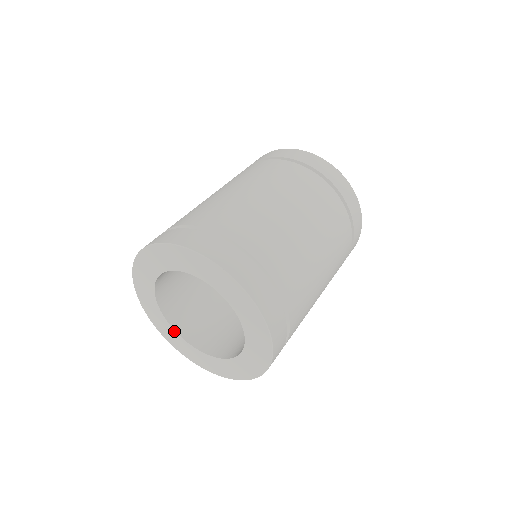
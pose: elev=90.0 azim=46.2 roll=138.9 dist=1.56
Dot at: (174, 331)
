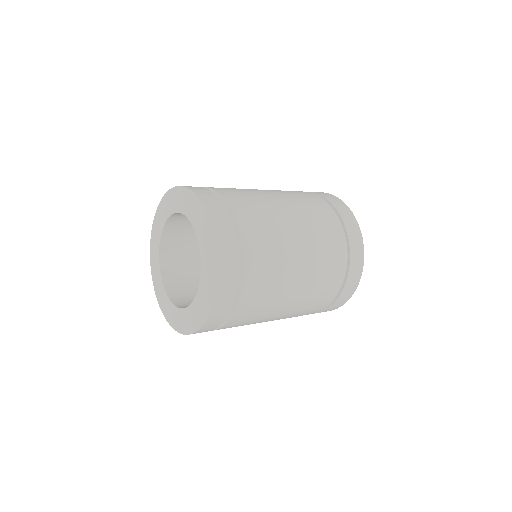
Dot at: (158, 258)
